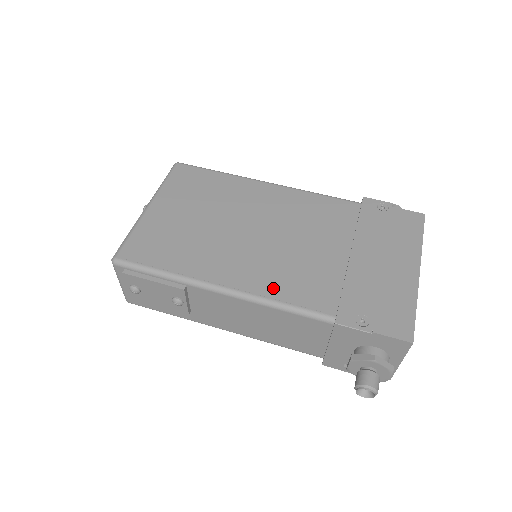
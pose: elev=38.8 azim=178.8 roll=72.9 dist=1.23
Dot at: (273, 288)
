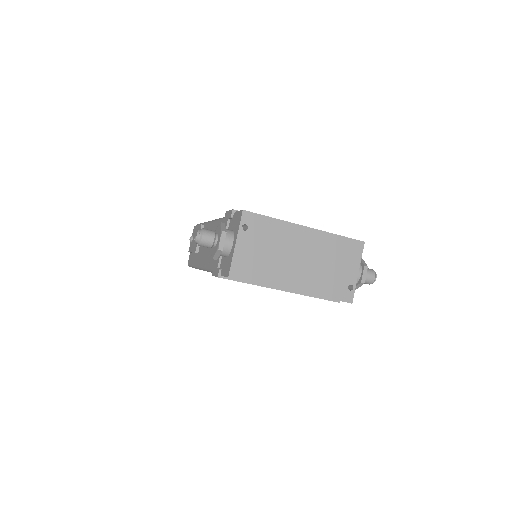
Dot at: occluded
